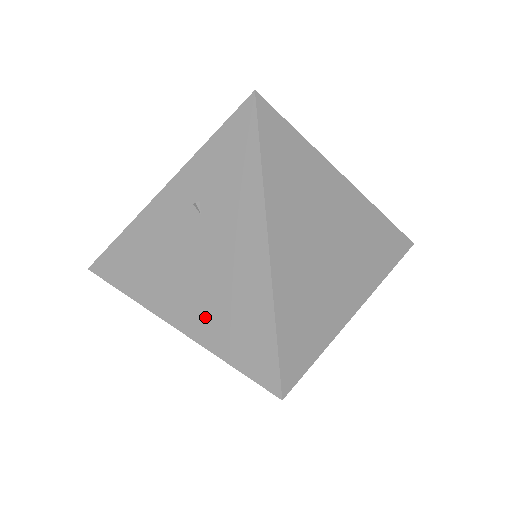
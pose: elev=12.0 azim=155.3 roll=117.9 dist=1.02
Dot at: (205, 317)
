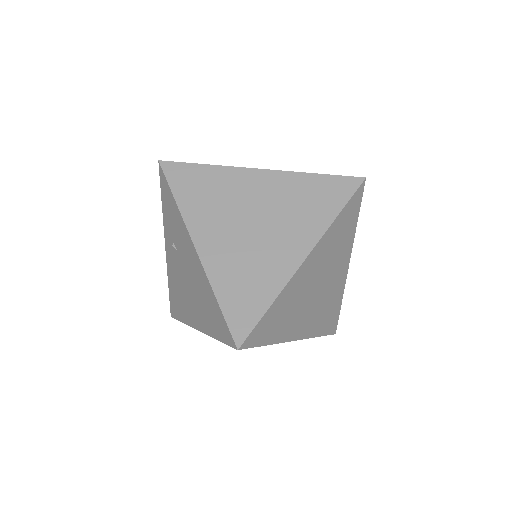
Dot at: (202, 315)
